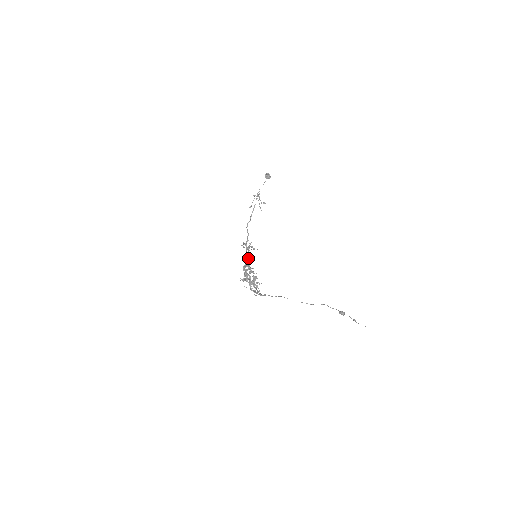
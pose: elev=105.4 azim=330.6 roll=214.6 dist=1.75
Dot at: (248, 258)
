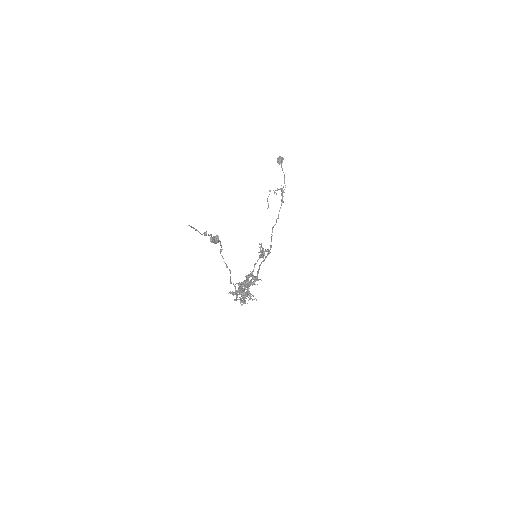
Dot at: (254, 265)
